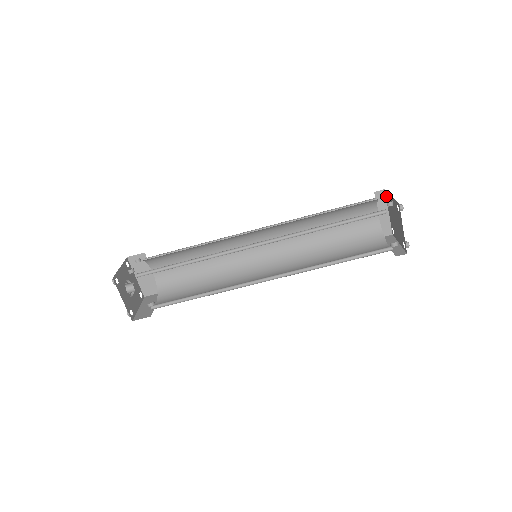
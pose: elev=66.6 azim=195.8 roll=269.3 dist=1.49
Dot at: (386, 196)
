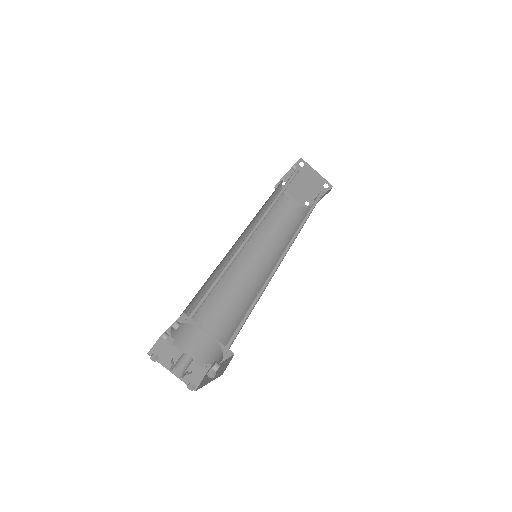
Dot at: (282, 186)
